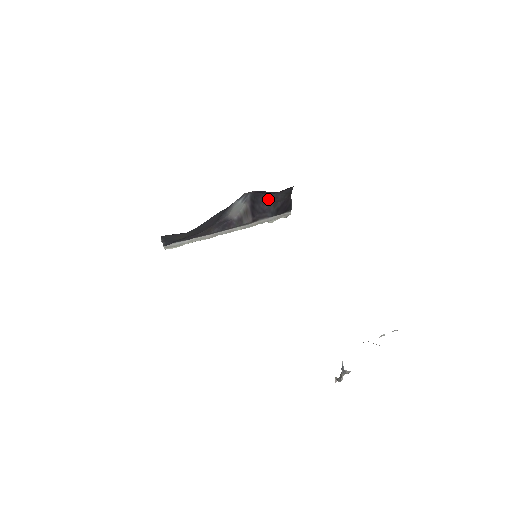
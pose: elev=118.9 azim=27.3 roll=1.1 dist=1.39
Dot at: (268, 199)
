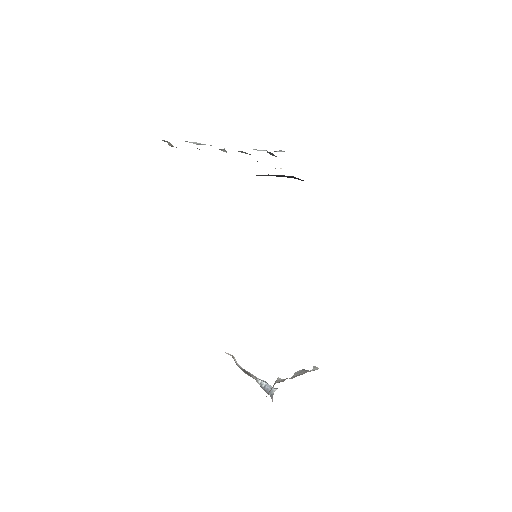
Dot at: (296, 178)
